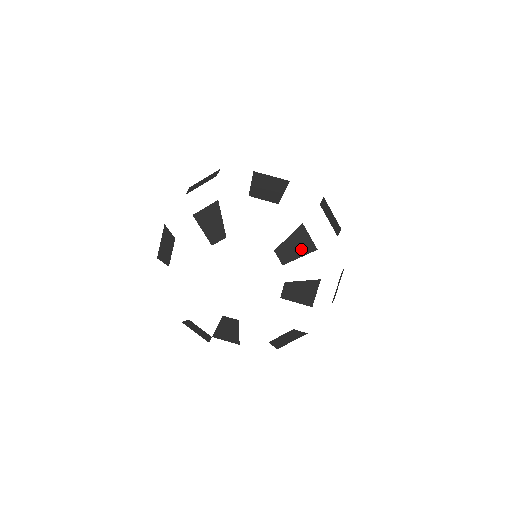
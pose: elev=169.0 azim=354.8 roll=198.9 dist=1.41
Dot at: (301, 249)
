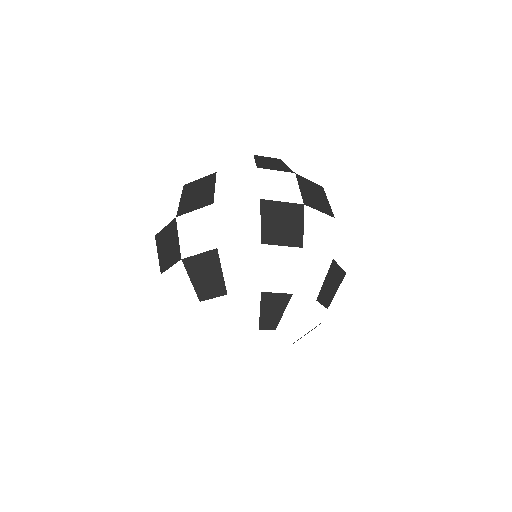
Dot at: occluded
